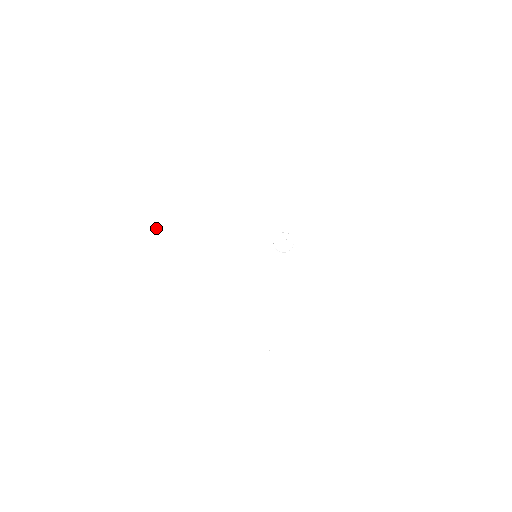
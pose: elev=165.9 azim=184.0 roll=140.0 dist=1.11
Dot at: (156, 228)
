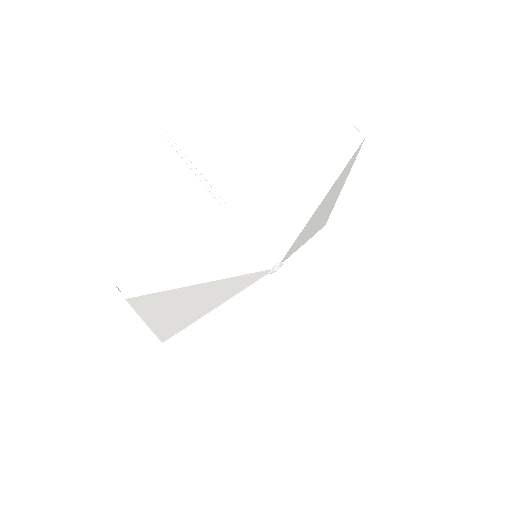
Dot at: occluded
